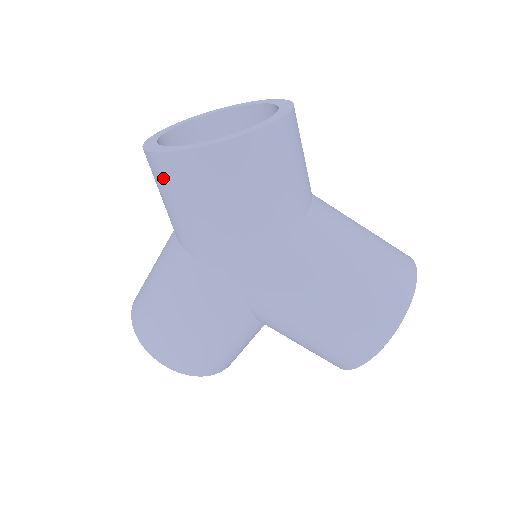
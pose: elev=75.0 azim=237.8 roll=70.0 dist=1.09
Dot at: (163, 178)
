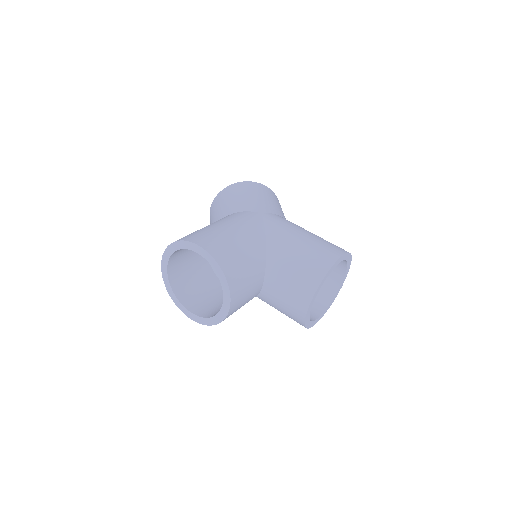
Dot at: (230, 191)
